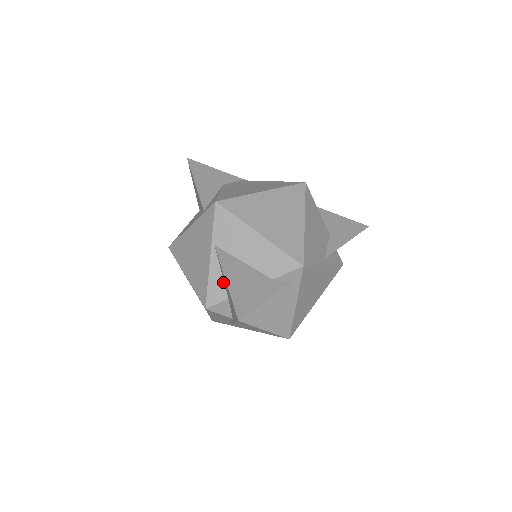
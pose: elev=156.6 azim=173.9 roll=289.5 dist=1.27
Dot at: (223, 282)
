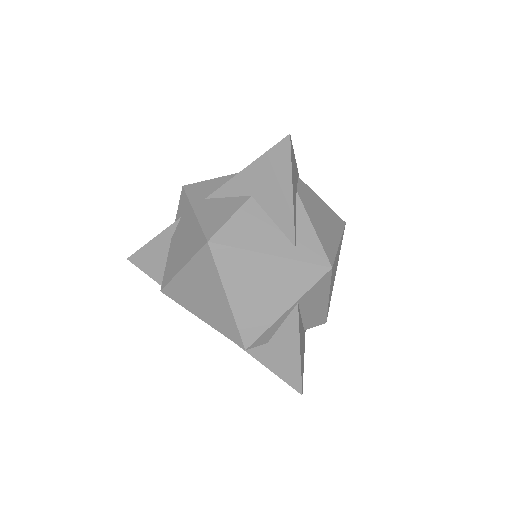
Dot at: (276, 331)
